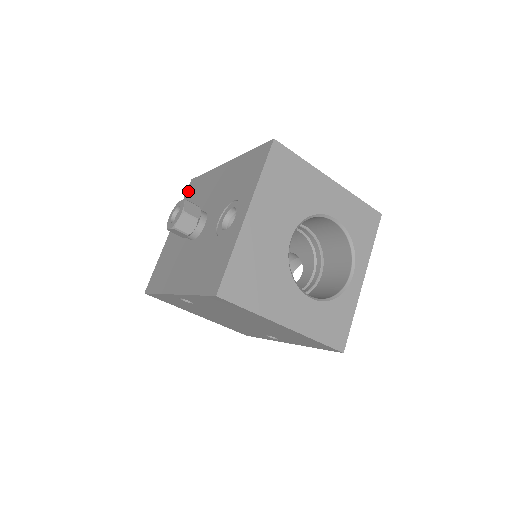
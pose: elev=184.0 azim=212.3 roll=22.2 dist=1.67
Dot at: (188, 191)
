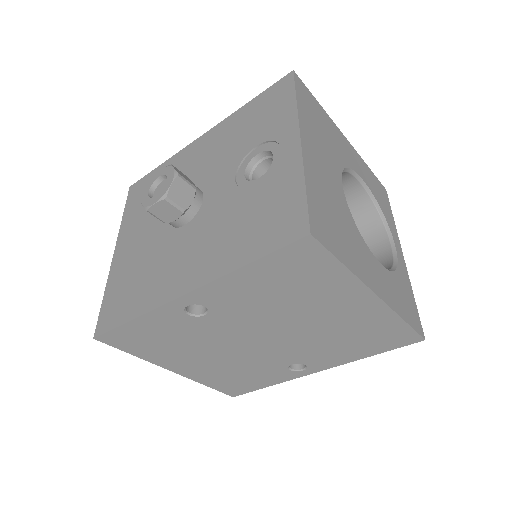
Dot at: (131, 197)
